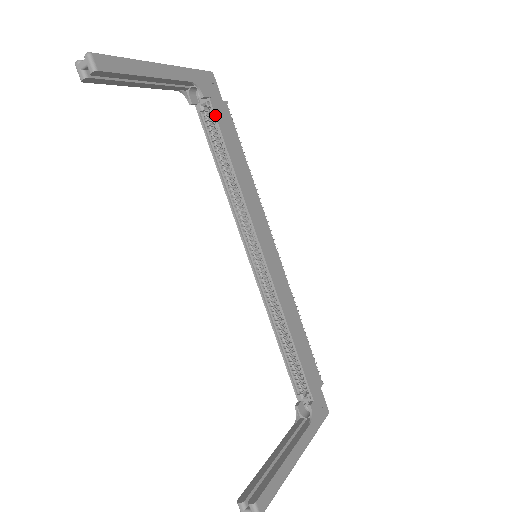
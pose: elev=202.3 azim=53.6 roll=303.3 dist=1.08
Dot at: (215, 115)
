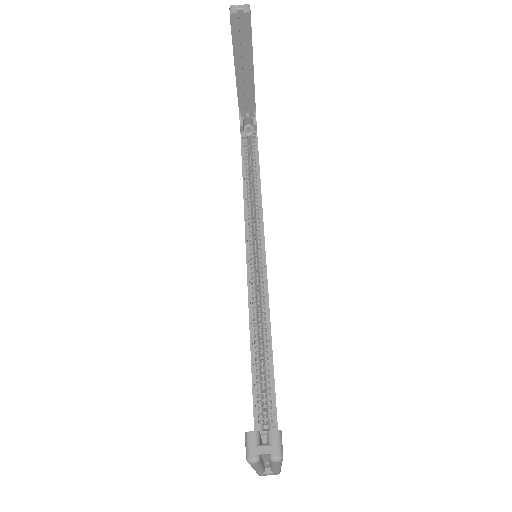
Dot at: occluded
